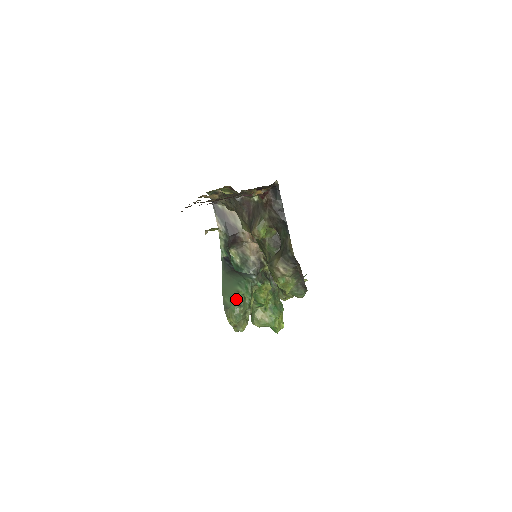
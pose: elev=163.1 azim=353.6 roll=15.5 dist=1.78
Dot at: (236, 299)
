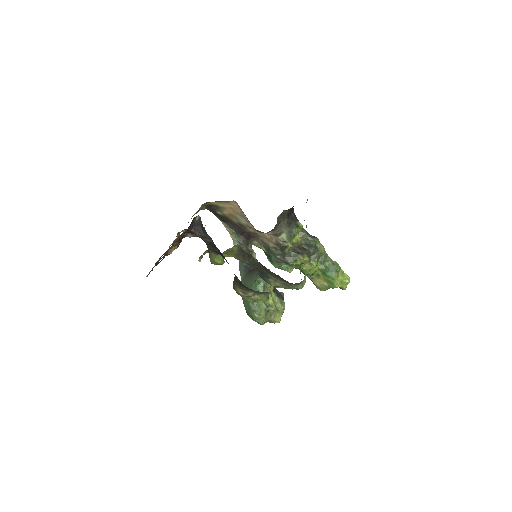
Dot at: (250, 306)
